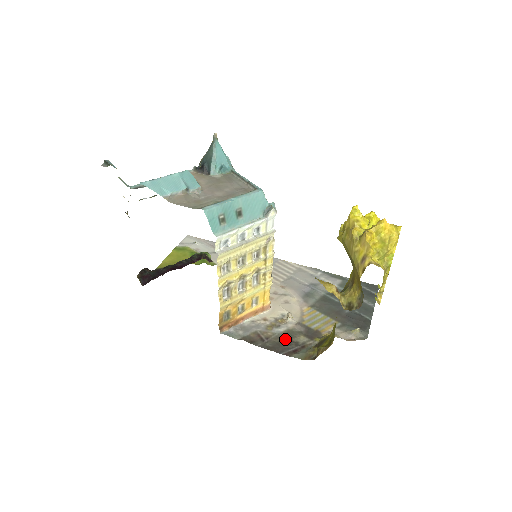
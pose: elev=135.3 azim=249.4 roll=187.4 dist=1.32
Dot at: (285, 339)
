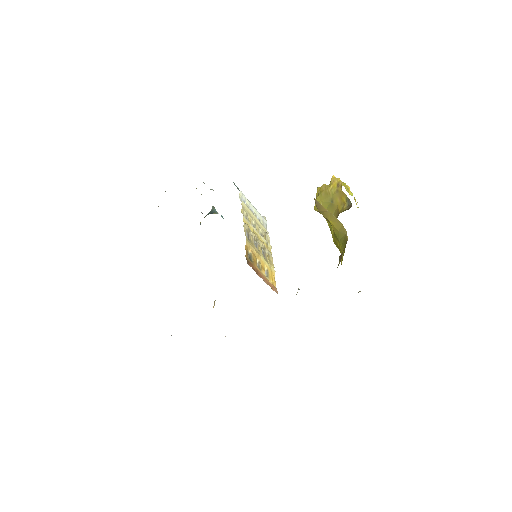
Dot at: occluded
